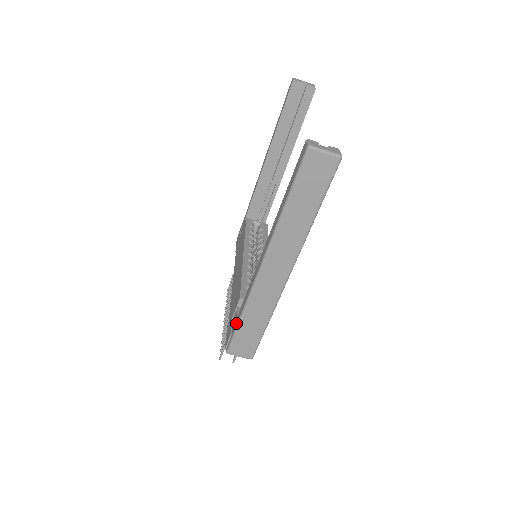
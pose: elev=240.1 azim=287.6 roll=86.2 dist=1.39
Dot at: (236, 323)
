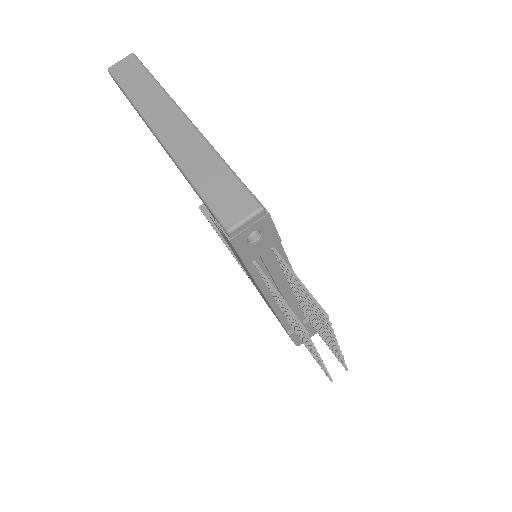
Dot at: occluded
